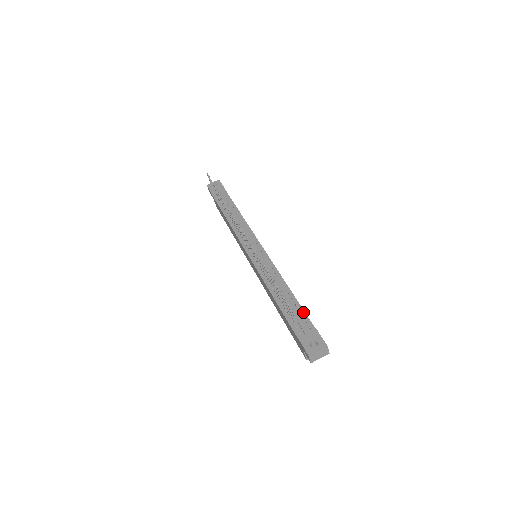
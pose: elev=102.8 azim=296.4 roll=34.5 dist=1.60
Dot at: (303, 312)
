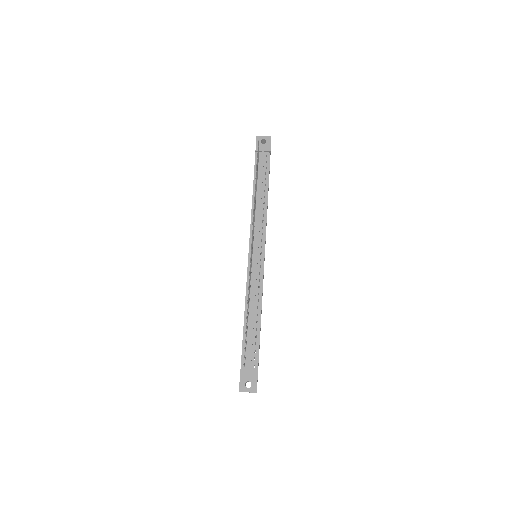
Dot at: (258, 348)
